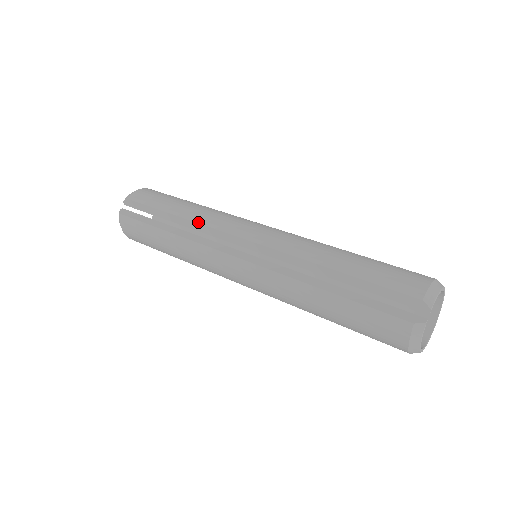
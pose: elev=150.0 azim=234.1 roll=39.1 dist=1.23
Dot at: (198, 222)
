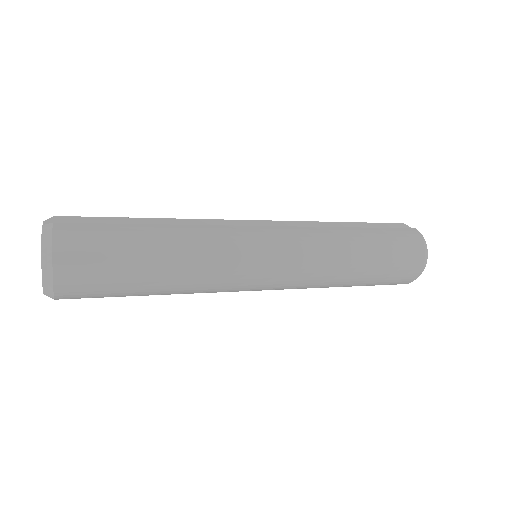
Dot at: occluded
